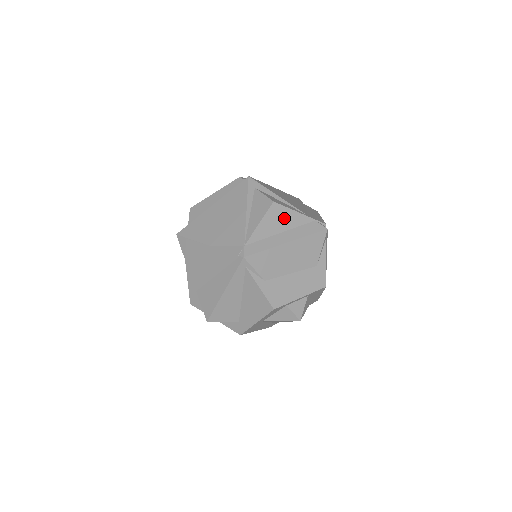
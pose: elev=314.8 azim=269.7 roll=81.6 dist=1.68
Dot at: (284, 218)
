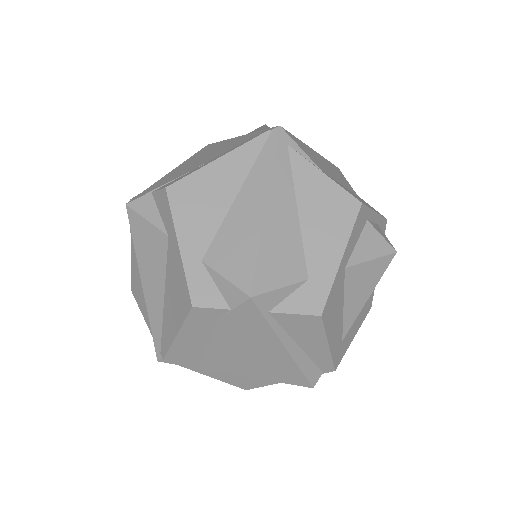
Dot at: occluded
